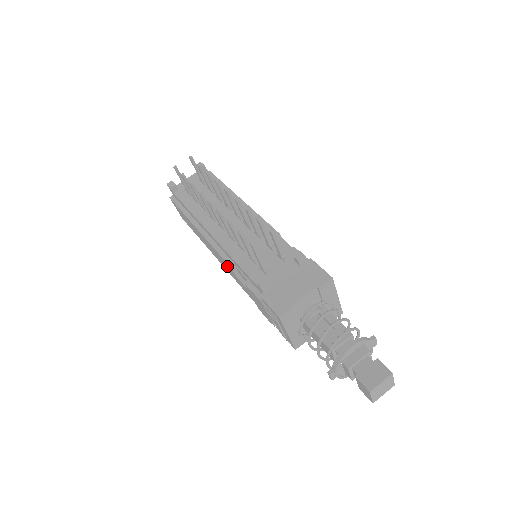
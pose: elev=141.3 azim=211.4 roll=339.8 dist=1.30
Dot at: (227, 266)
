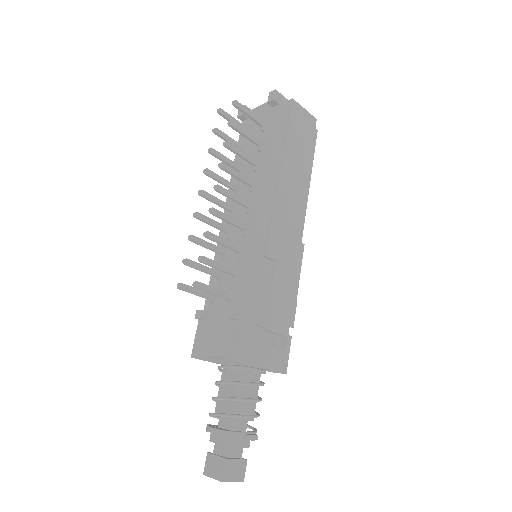
Dot at: occluded
